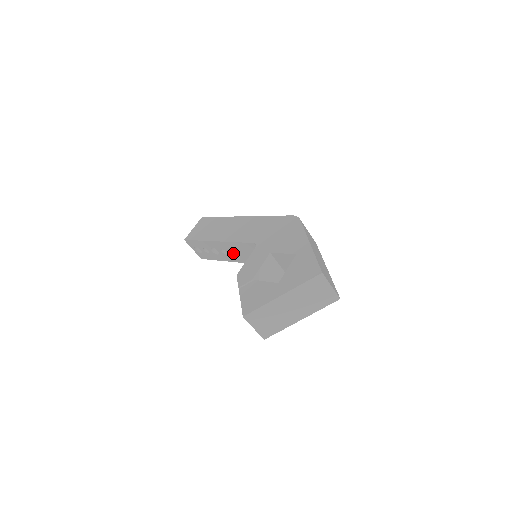
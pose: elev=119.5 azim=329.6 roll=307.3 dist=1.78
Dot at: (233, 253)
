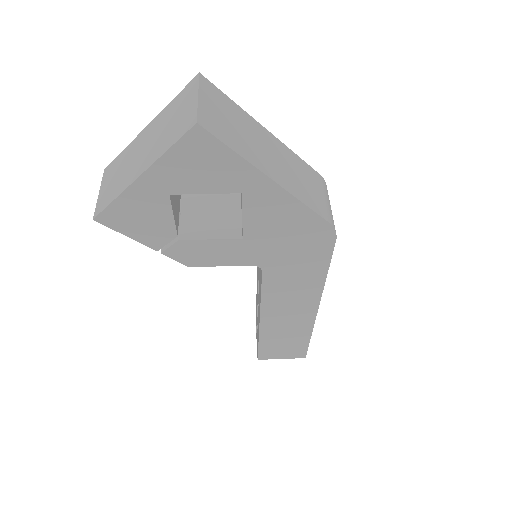
Dot at: occluded
